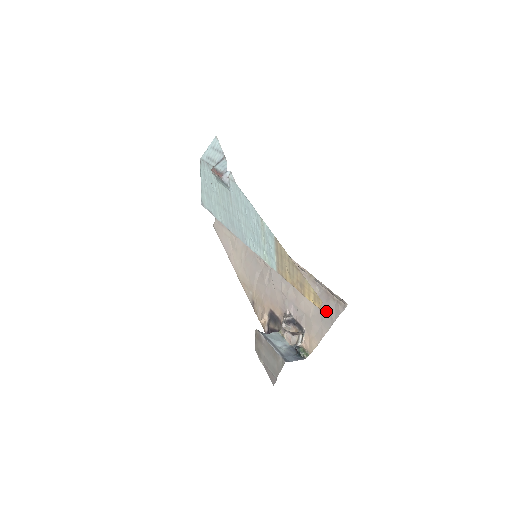
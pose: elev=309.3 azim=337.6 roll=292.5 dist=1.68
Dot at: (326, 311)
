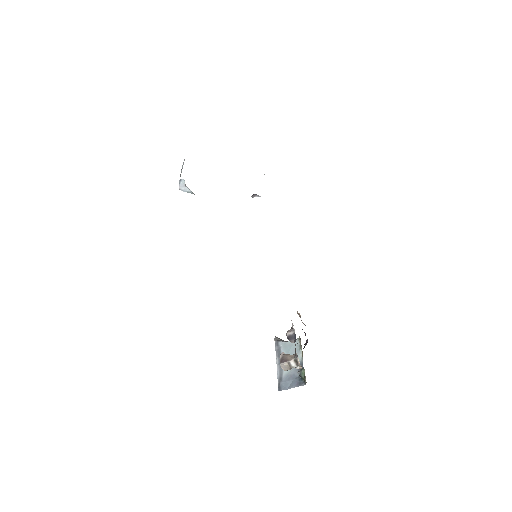
Dot at: occluded
